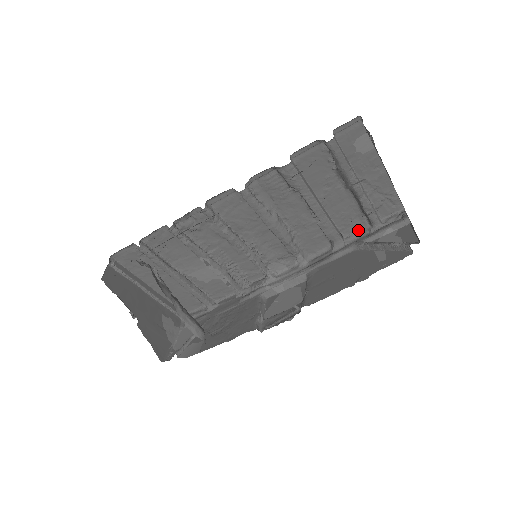
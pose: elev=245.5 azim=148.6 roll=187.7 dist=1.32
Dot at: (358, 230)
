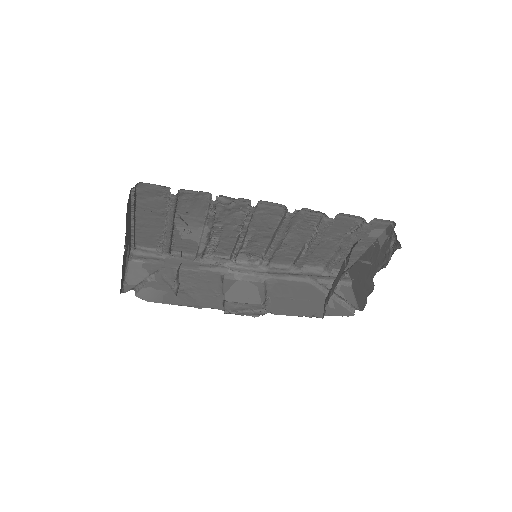
Dot at: (313, 267)
